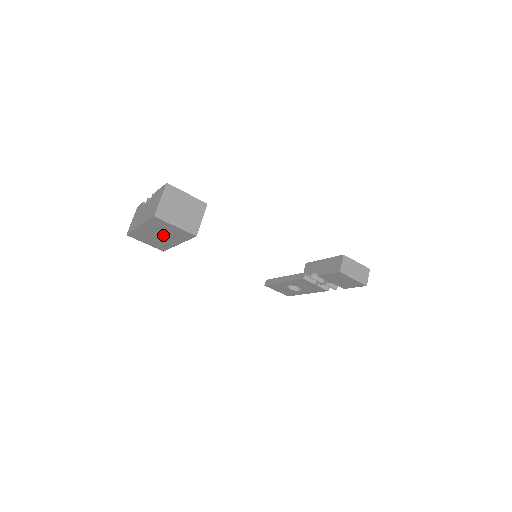
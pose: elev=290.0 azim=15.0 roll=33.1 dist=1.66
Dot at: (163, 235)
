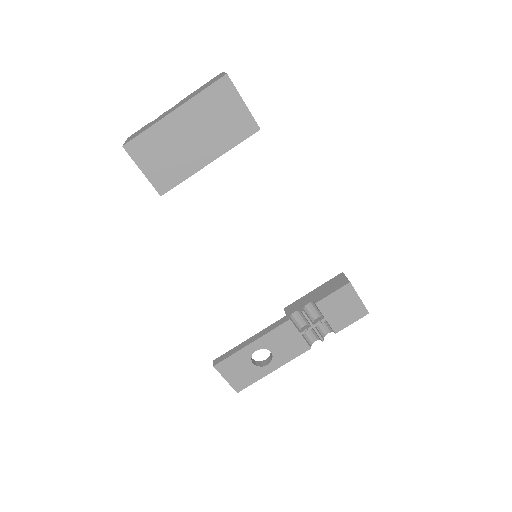
Dot at: (201, 135)
